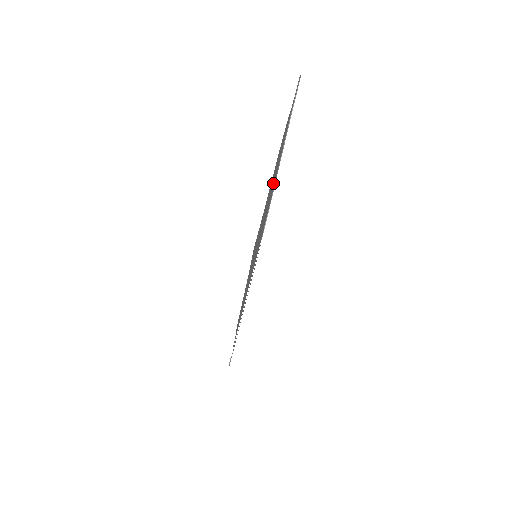
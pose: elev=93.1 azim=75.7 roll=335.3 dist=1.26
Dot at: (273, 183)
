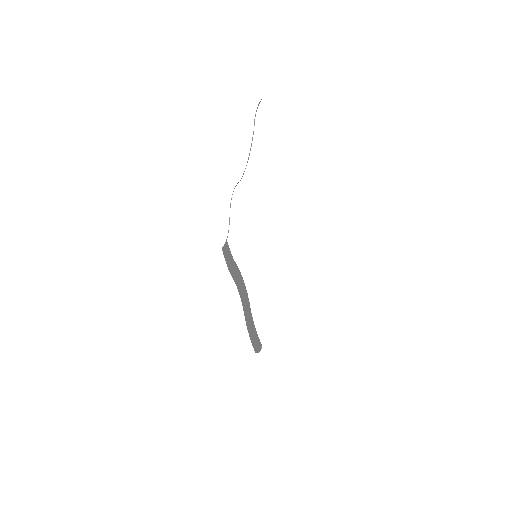
Dot at: occluded
